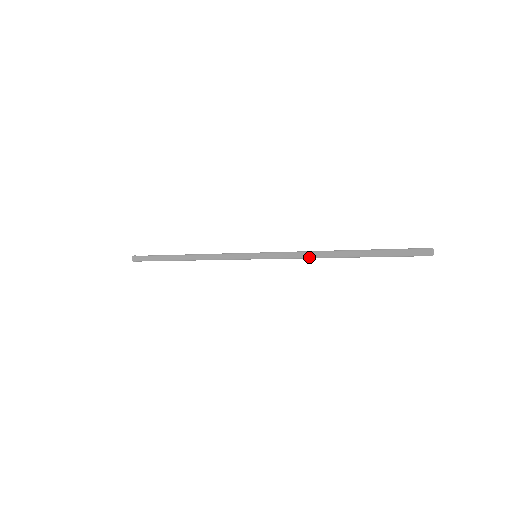
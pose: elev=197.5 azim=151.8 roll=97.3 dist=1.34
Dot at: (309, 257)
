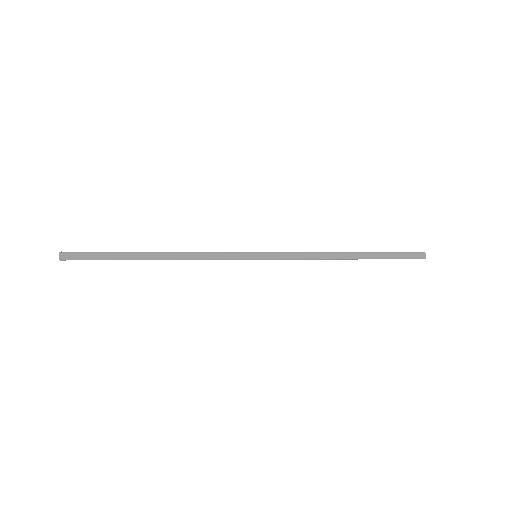
Dot at: (318, 259)
